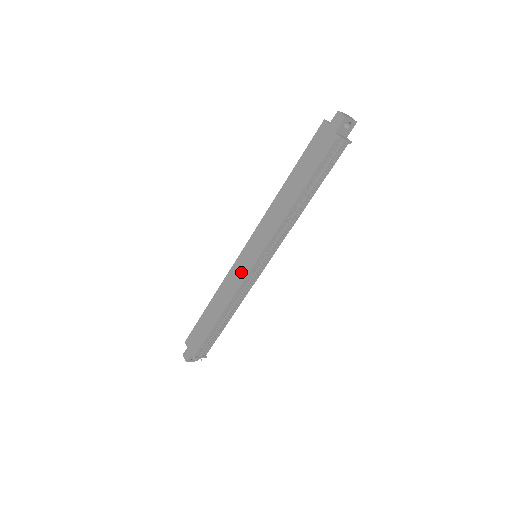
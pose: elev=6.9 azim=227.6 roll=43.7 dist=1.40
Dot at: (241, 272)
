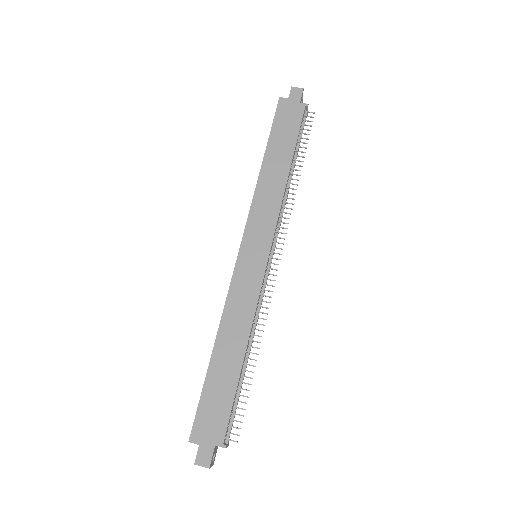
Dot at: (251, 278)
